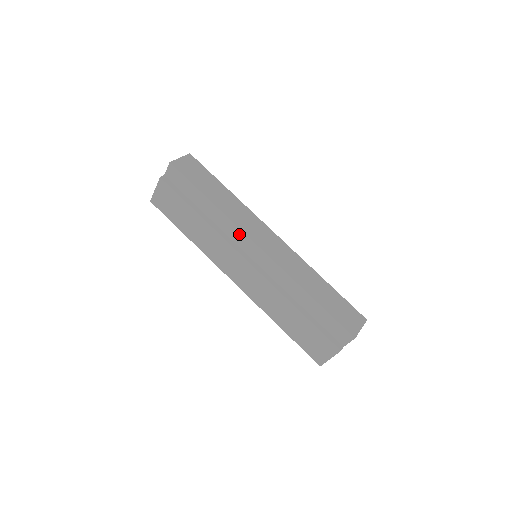
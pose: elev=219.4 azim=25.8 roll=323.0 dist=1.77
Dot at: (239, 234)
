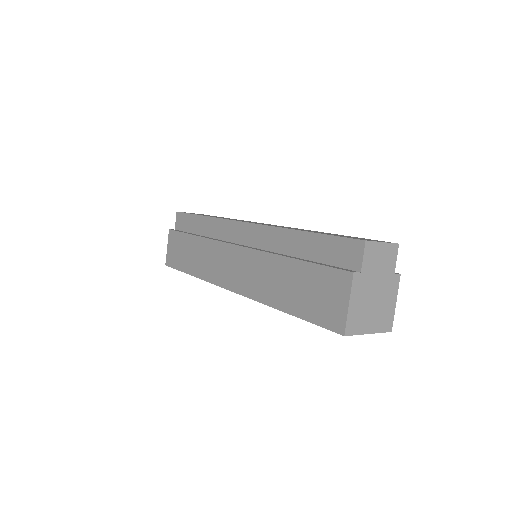
Dot at: (227, 226)
